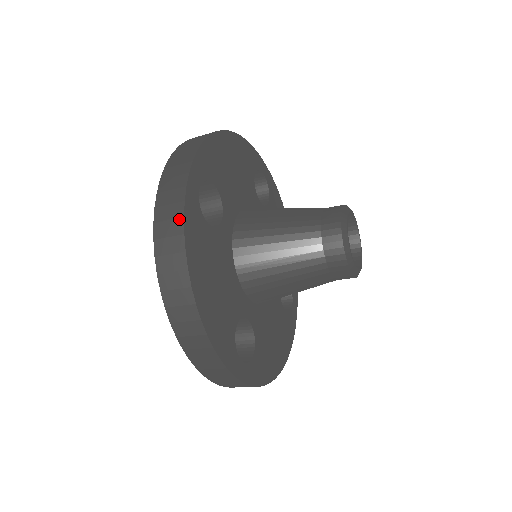
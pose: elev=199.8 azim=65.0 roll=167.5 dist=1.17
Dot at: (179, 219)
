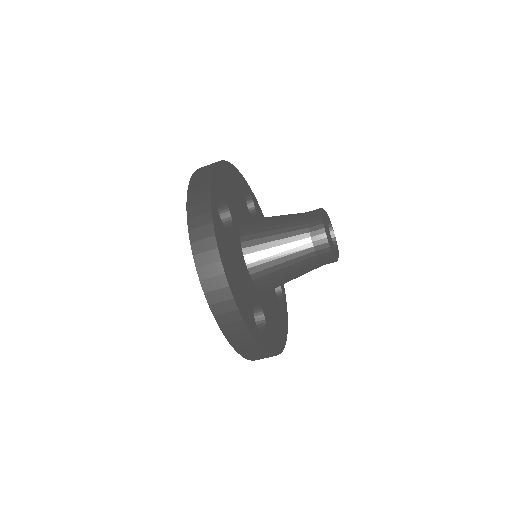
Dot at: (209, 225)
